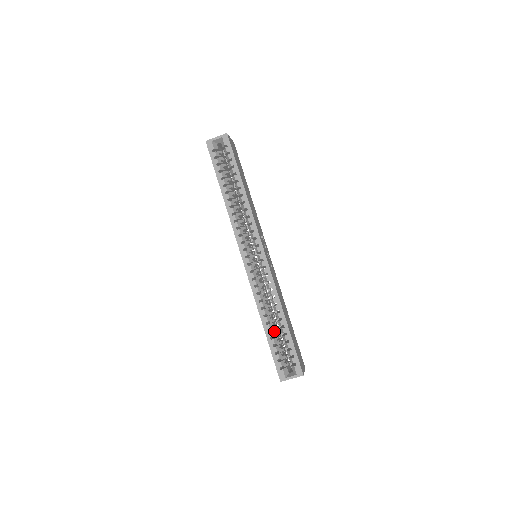
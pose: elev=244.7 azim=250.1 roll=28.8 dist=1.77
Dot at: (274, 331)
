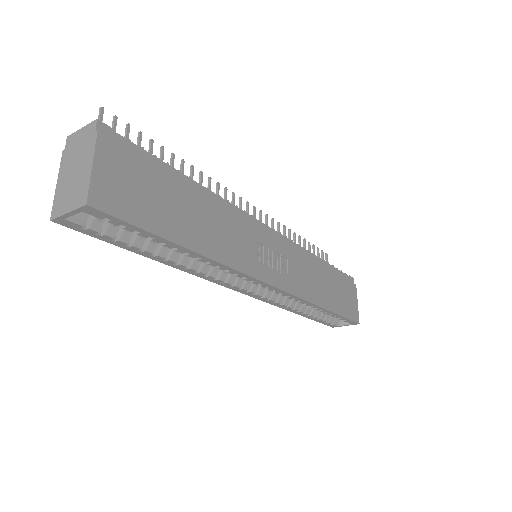
Dot at: (314, 310)
